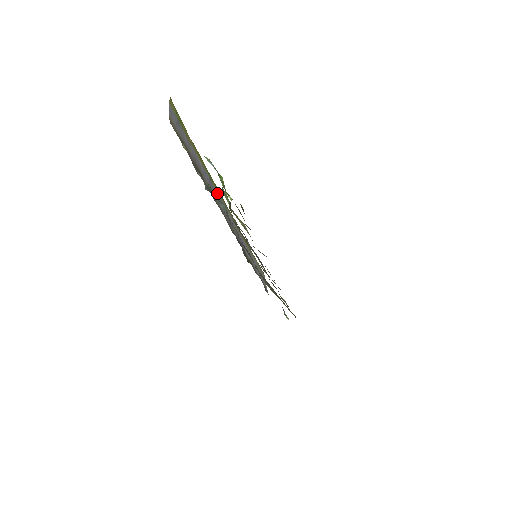
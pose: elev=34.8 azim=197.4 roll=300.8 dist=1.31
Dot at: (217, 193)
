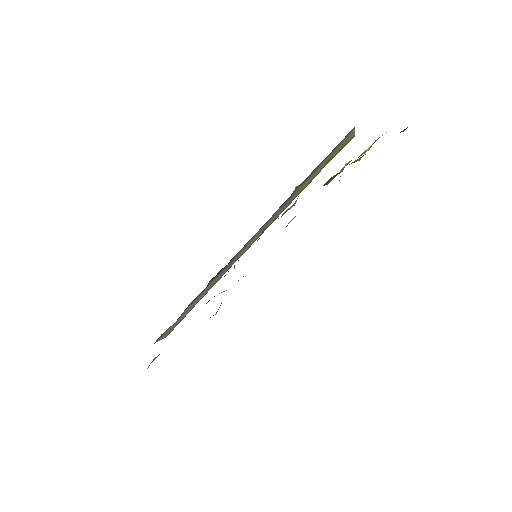
Dot at: (274, 218)
